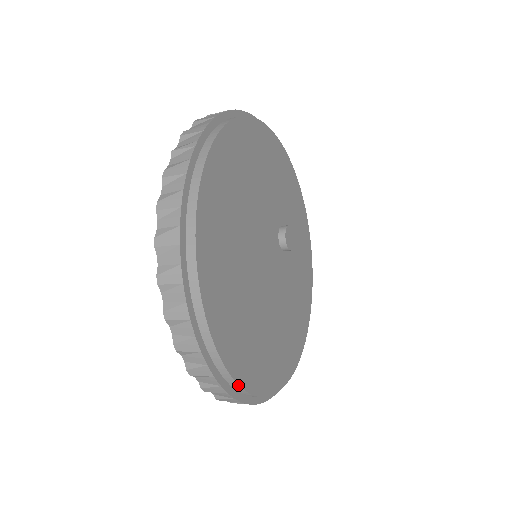
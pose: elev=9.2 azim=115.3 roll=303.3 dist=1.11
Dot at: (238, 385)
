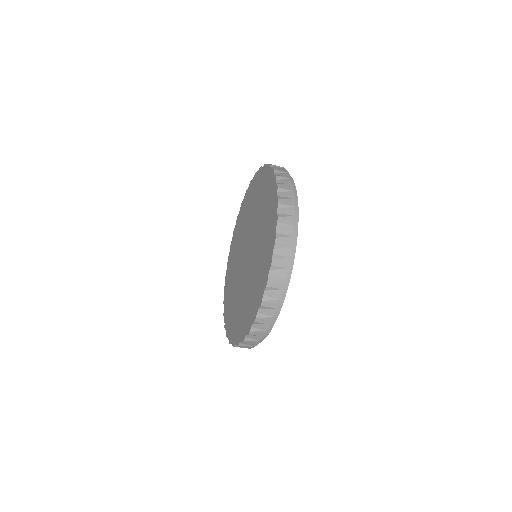
Dot at: occluded
